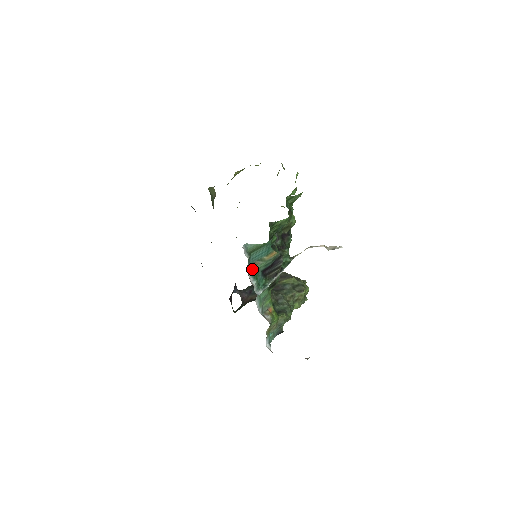
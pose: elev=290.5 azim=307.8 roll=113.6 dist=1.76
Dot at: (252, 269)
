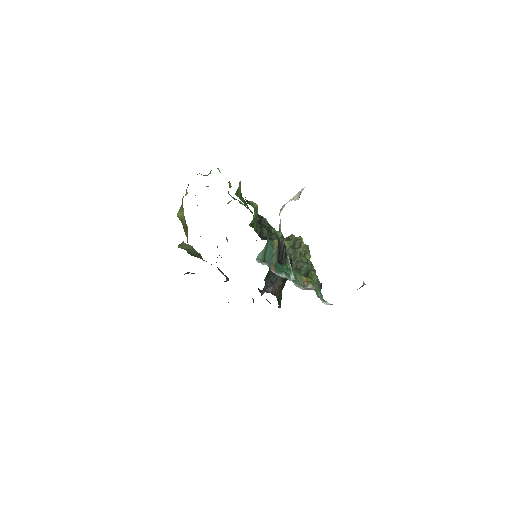
Dot at: (273, 269)
